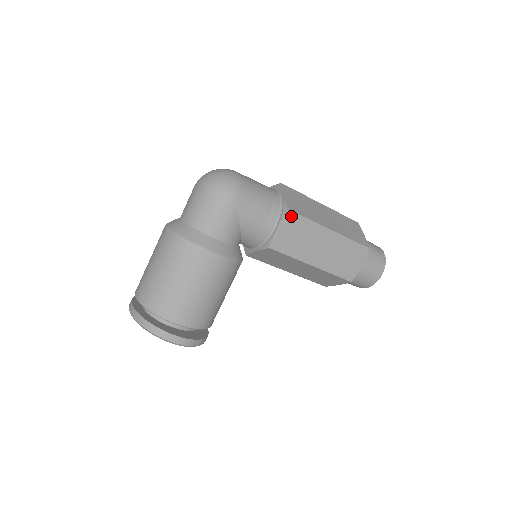
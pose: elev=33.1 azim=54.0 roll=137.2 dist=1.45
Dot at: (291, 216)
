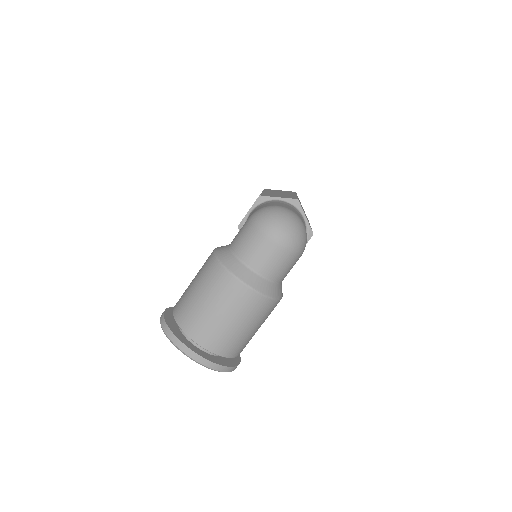
Dot at: occluded
